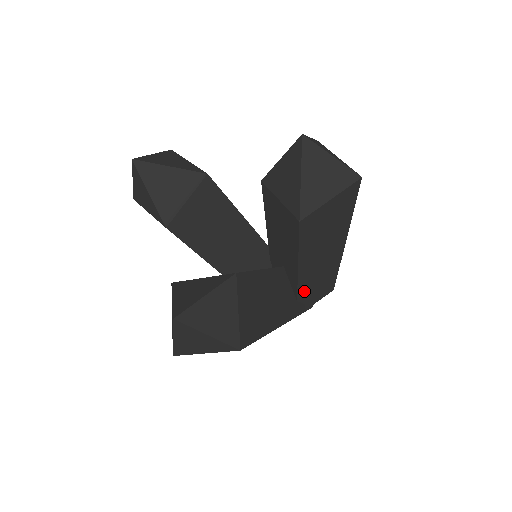
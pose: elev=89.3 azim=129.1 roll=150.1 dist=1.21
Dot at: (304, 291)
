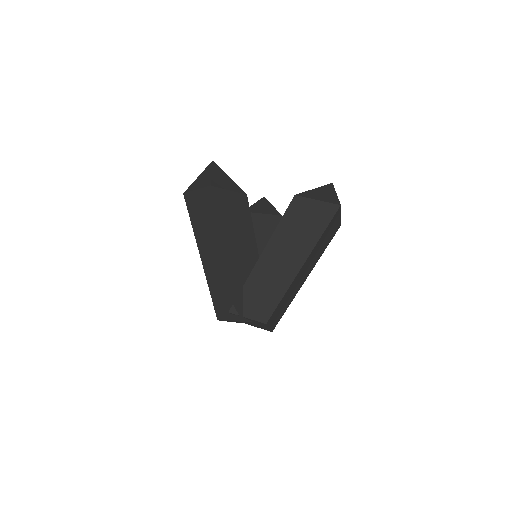
Dot at: (254, 281)
